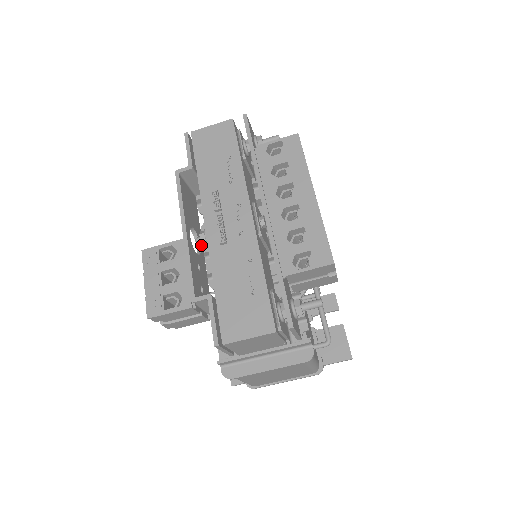
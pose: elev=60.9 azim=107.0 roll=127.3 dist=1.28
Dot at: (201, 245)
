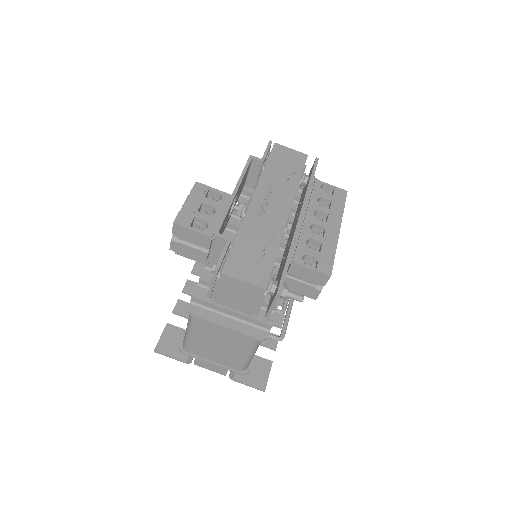
Dot at: (230, 215)
